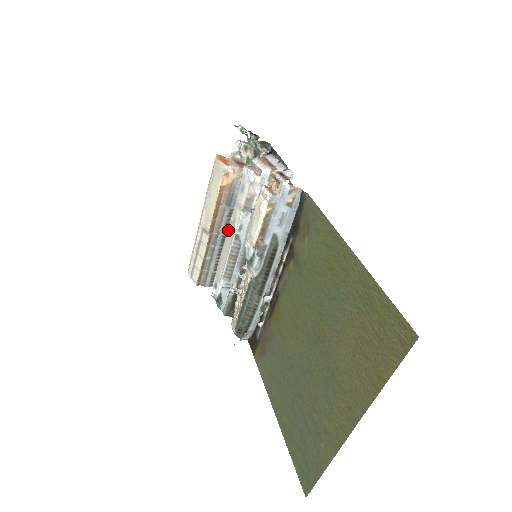
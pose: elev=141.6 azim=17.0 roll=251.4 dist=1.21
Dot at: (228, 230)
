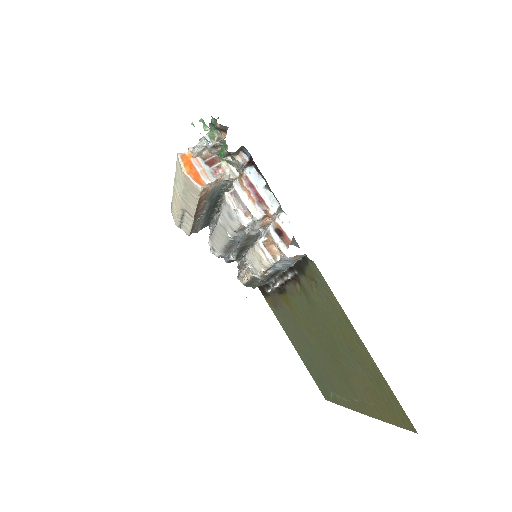
Dot at: (218, 227)
